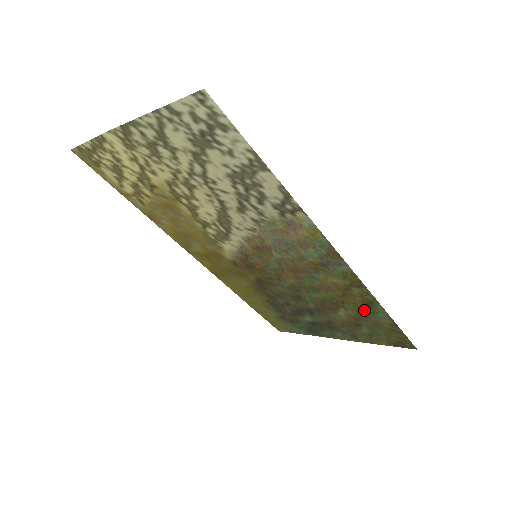
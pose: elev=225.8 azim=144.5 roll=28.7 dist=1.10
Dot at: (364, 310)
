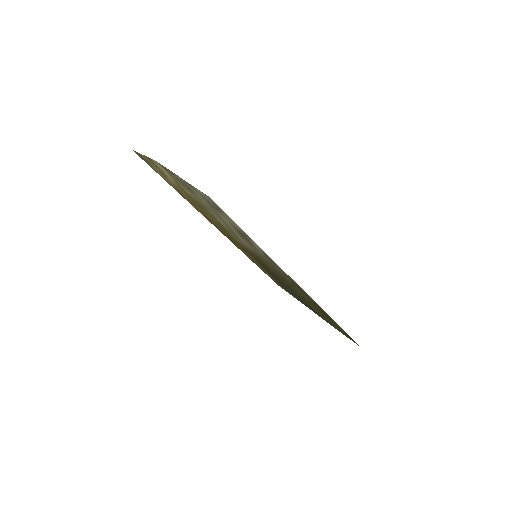
Dot at: (326, 316)
